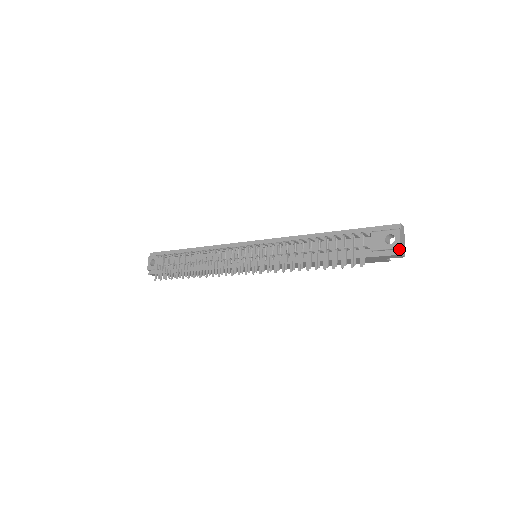
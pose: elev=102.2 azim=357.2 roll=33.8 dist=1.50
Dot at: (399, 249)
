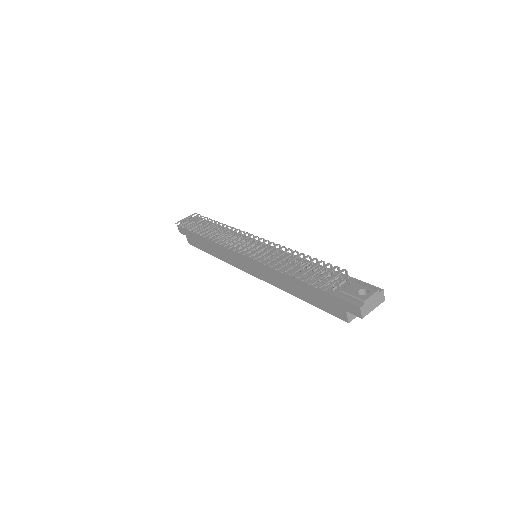
Dot at: (363, 303)
